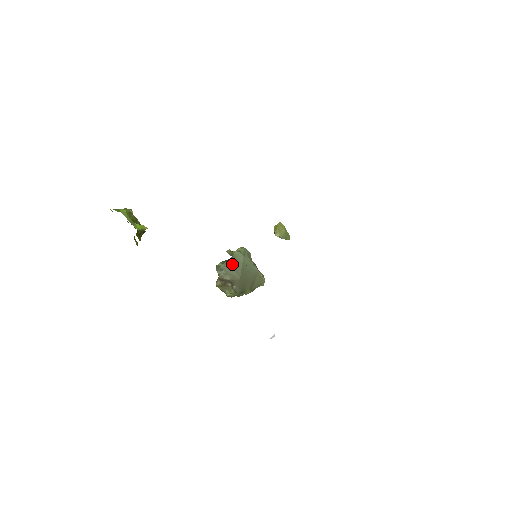
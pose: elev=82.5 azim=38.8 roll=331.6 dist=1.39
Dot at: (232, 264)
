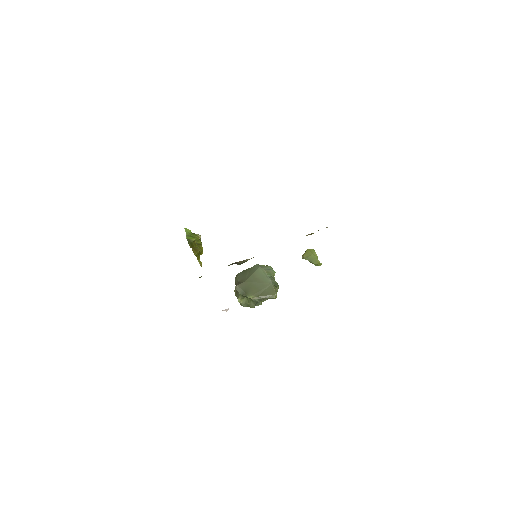
Dot at: (247, 272)
